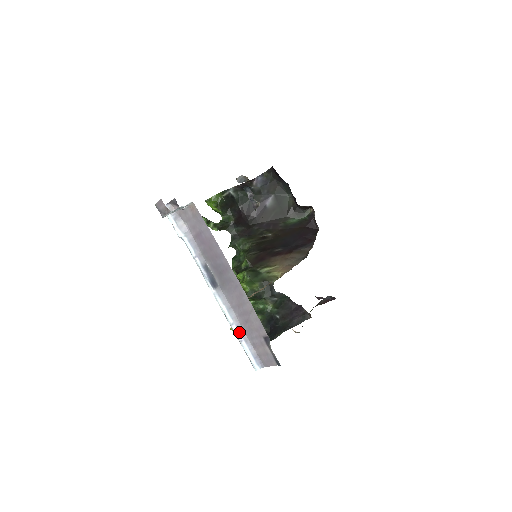
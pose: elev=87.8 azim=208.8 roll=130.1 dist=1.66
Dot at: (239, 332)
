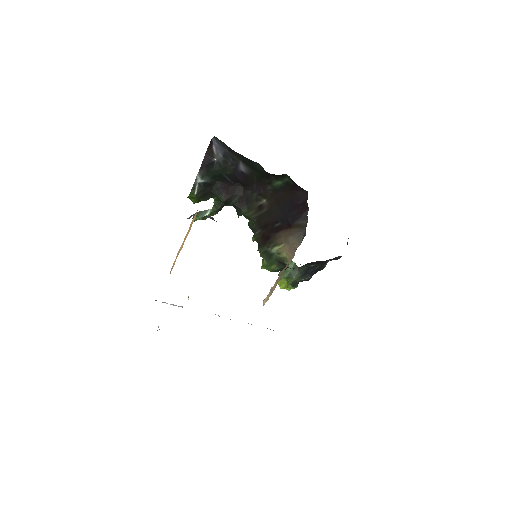
Dot at: occluded
